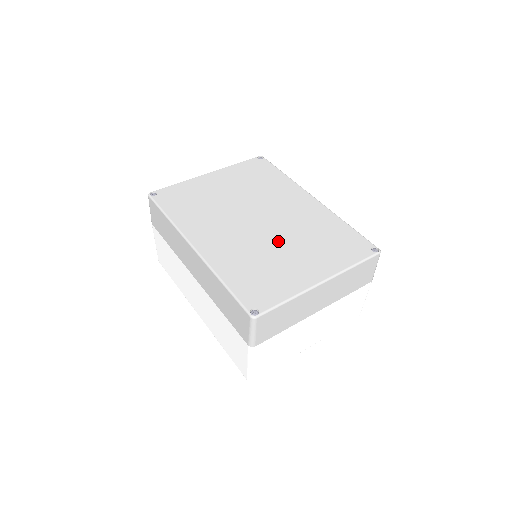
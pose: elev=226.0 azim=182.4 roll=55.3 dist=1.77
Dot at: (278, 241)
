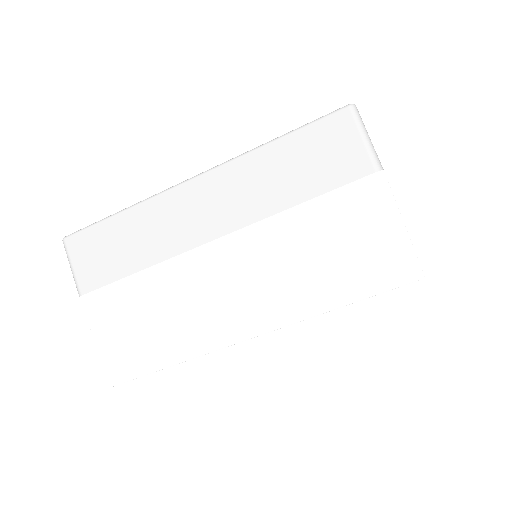
Dot at: occluded
